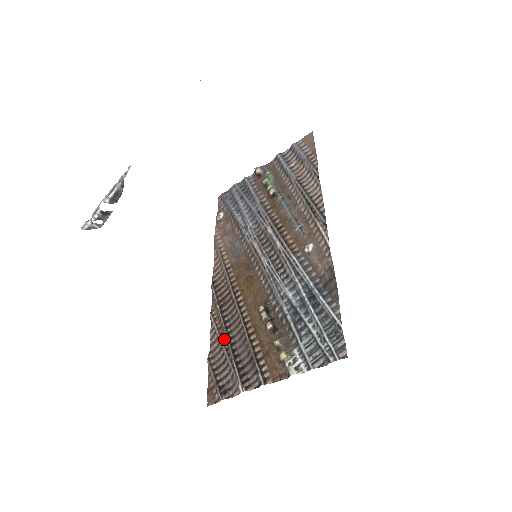
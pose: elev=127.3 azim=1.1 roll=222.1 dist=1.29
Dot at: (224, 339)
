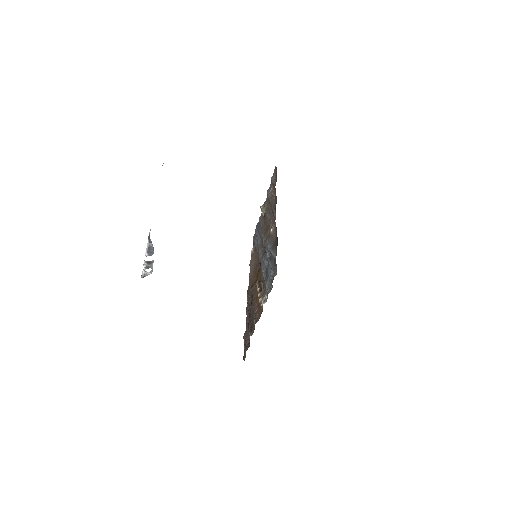
Dot at: (248, 317)
